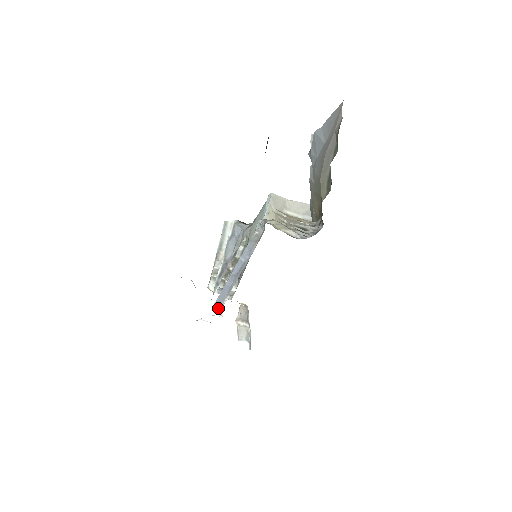
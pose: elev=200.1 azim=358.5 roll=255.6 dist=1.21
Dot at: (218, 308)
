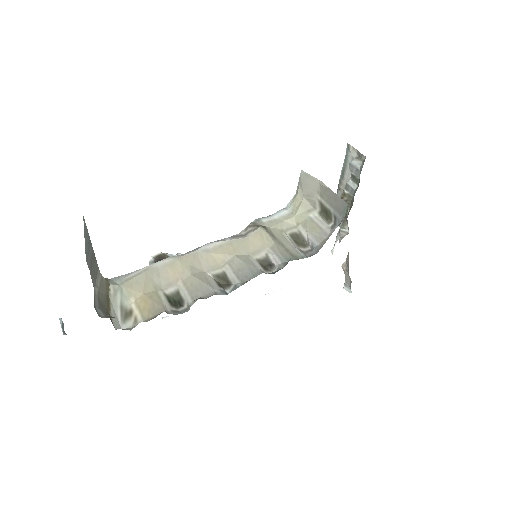
Dot at: occluded
